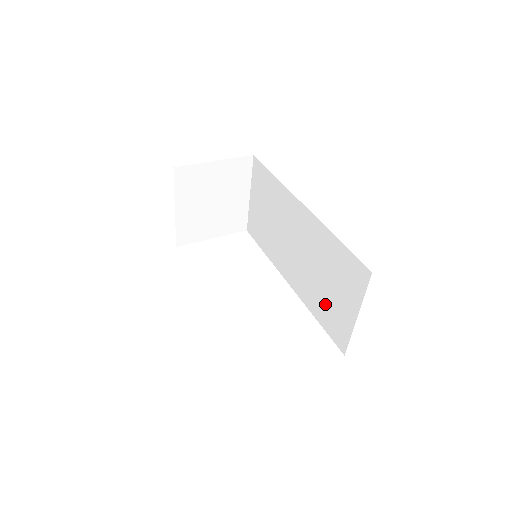
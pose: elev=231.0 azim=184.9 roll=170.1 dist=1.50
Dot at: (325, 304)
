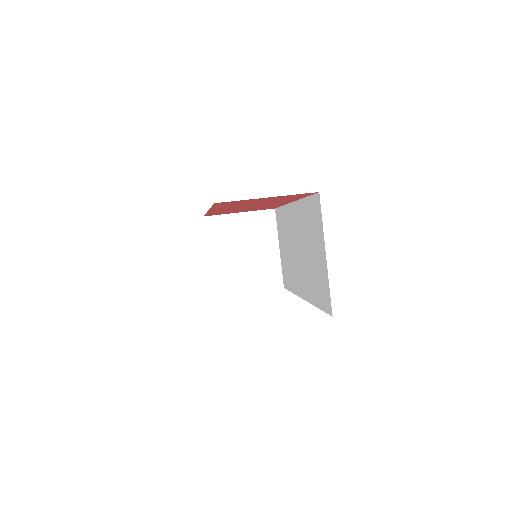
Dot at: (315, 278)
